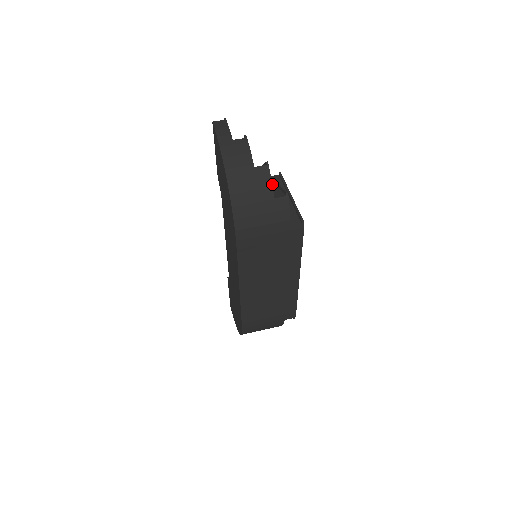
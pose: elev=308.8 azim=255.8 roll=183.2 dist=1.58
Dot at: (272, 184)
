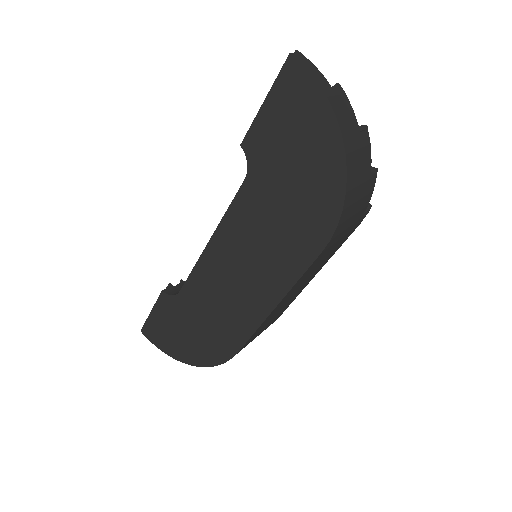
Dot at: occluded
